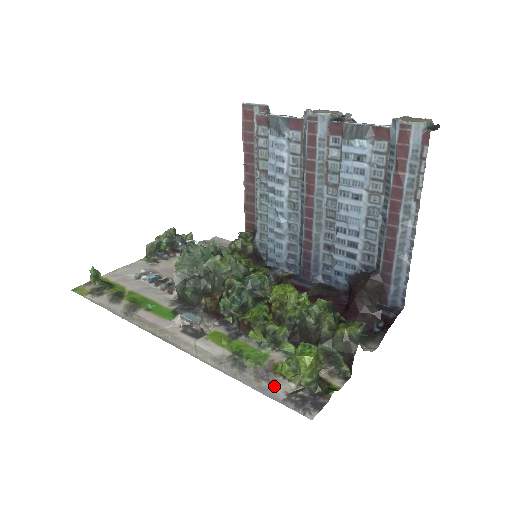
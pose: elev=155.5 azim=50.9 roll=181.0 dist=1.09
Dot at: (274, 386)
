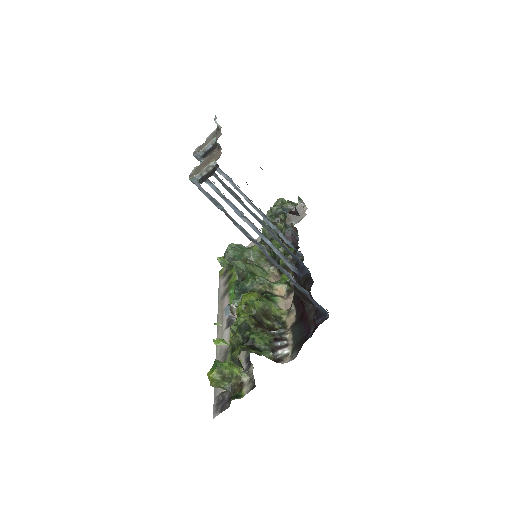
Dot at: occluded
